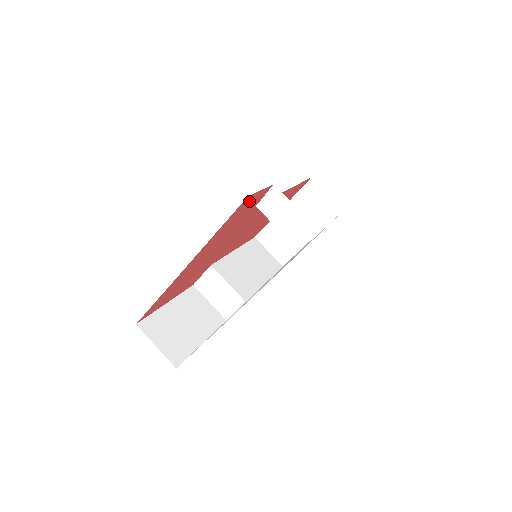
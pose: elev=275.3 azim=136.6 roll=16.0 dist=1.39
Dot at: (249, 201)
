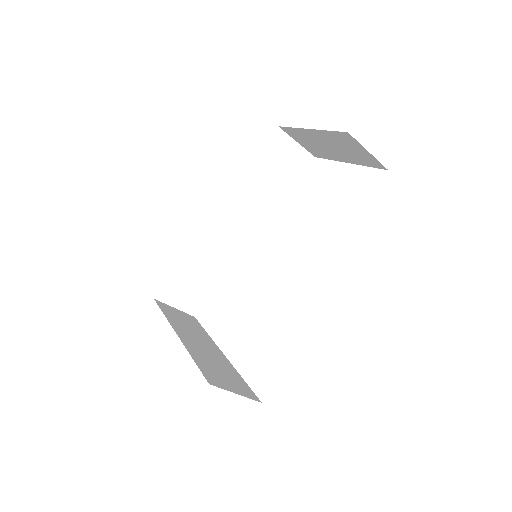
Dot at: occluded
